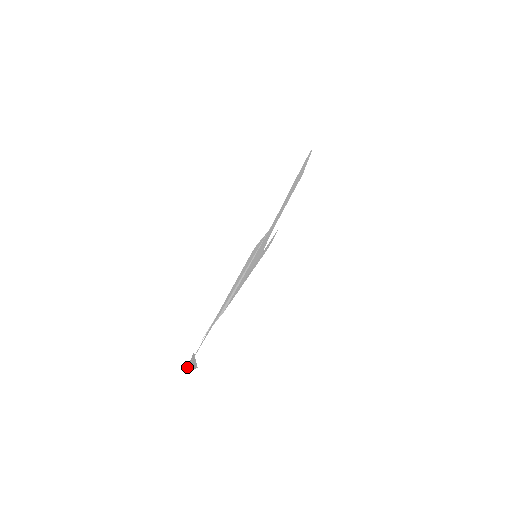
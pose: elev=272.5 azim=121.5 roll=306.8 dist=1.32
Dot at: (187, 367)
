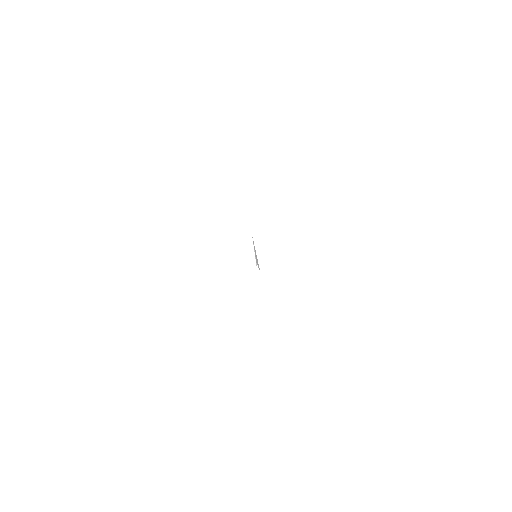
Dot at: occluded
